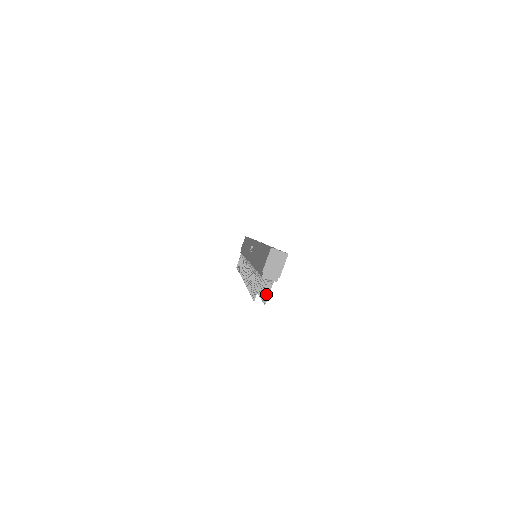
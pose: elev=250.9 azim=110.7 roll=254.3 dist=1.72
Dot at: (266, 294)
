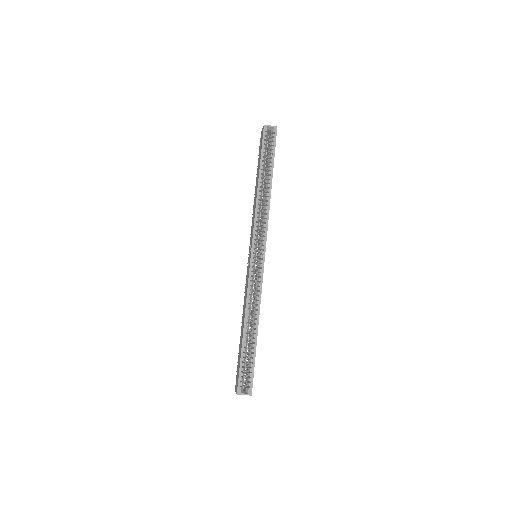
Dot at: occluded
